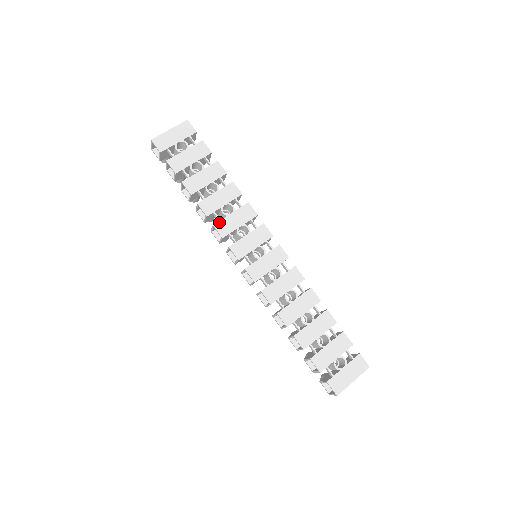
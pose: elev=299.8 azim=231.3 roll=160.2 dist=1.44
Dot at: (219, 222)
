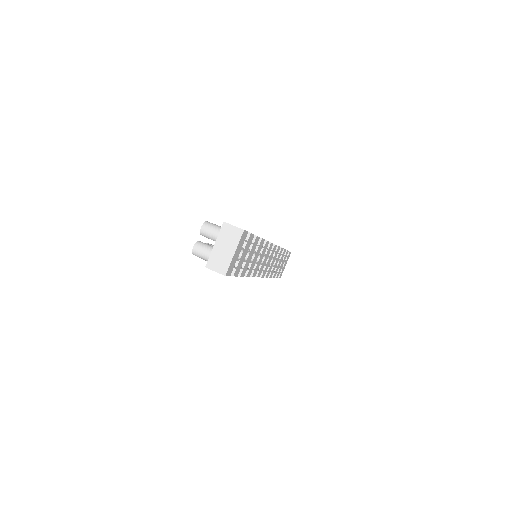
Dot at: (254, 271)
